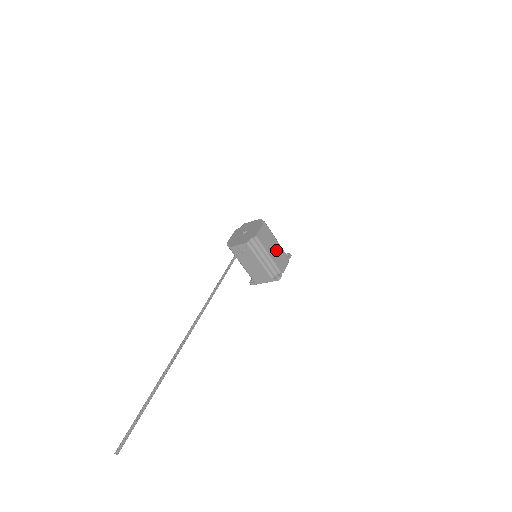
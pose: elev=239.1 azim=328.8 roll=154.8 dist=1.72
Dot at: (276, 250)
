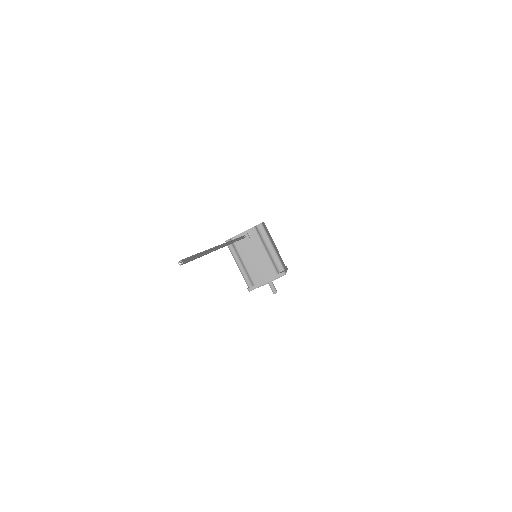
Dot at: (277, 250)
